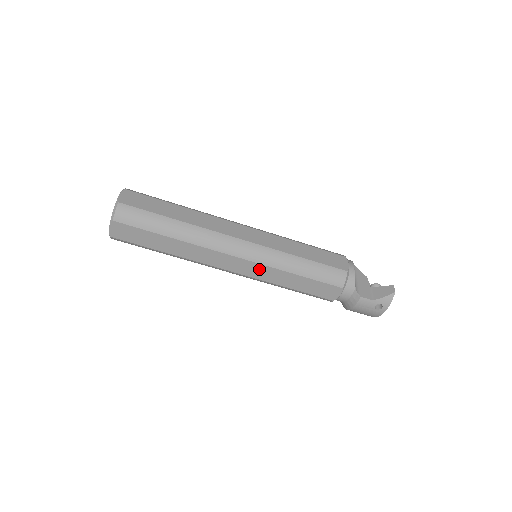
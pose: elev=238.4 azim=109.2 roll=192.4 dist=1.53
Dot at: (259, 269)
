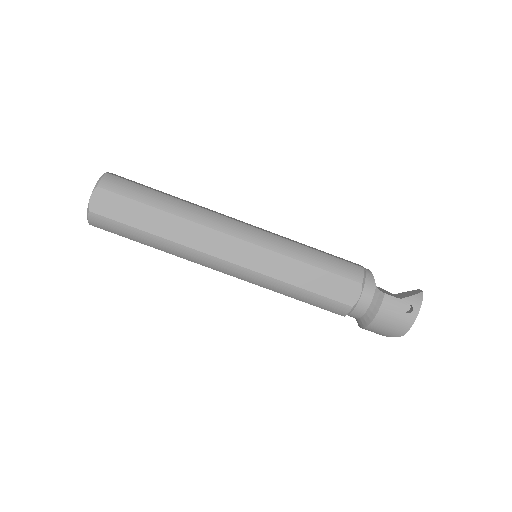
Dot at: (262, 256)
